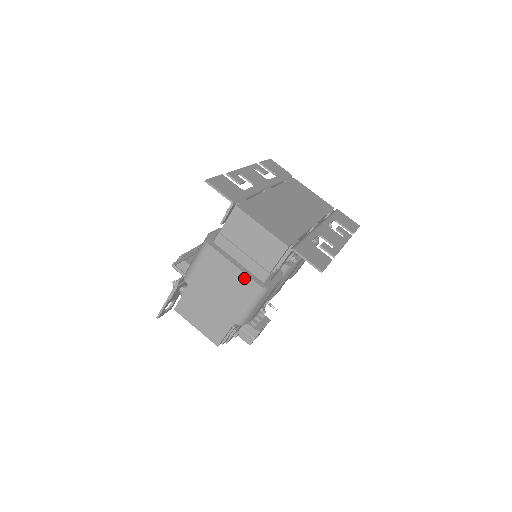
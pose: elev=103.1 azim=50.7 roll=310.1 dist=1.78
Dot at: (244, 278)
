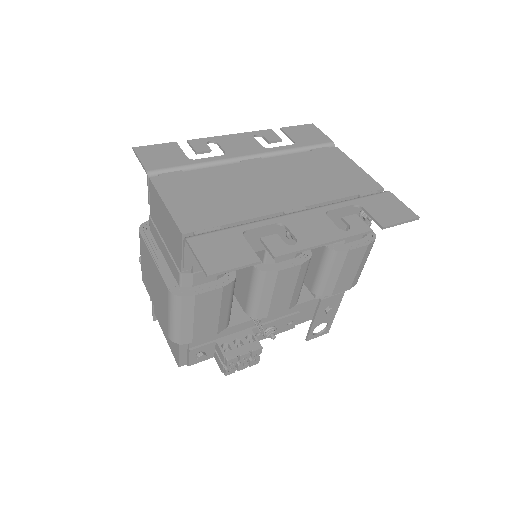
Dot at: (160, 277)
